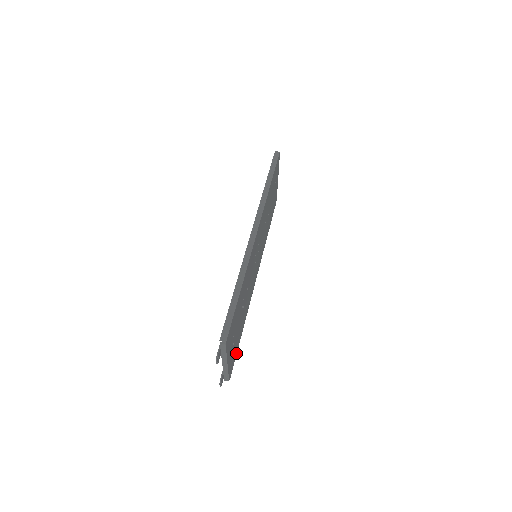
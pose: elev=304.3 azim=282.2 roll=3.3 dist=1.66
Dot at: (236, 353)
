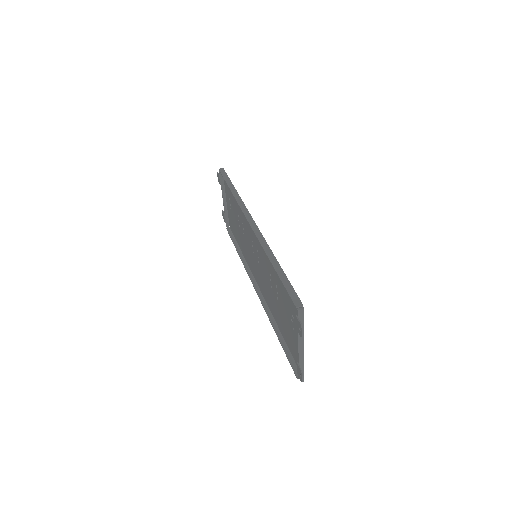
Dot at: (291, 351)
